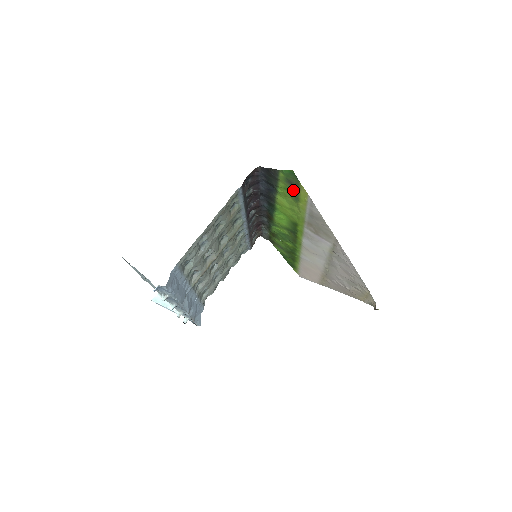
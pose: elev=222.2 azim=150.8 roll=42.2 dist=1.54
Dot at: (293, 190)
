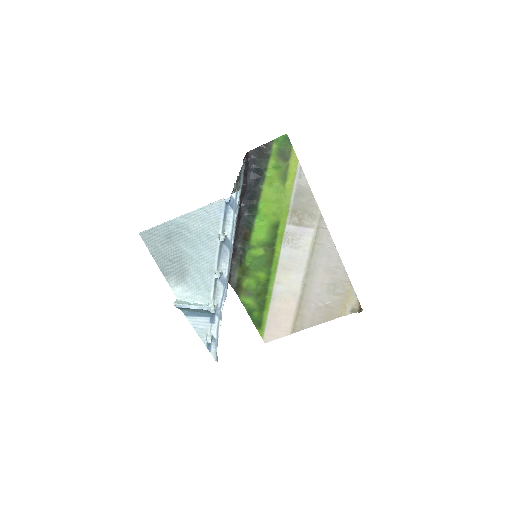
Dot at: (283, 165)
